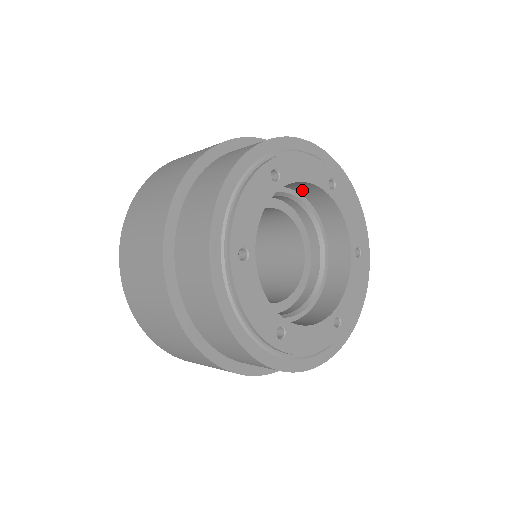
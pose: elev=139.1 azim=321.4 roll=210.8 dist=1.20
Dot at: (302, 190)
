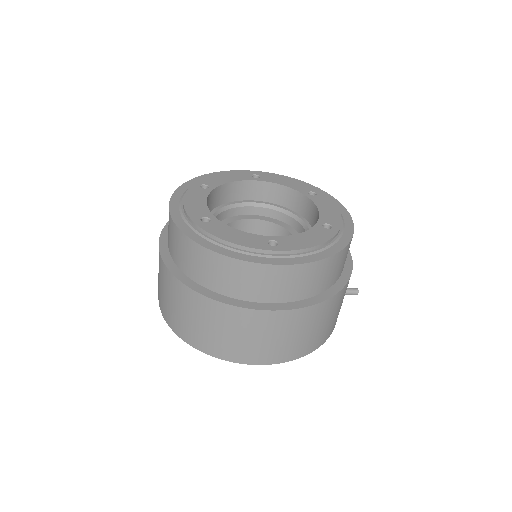
Dot at: (293, 205)
